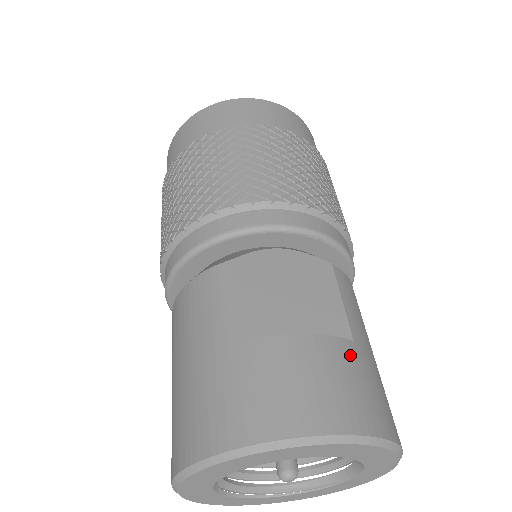
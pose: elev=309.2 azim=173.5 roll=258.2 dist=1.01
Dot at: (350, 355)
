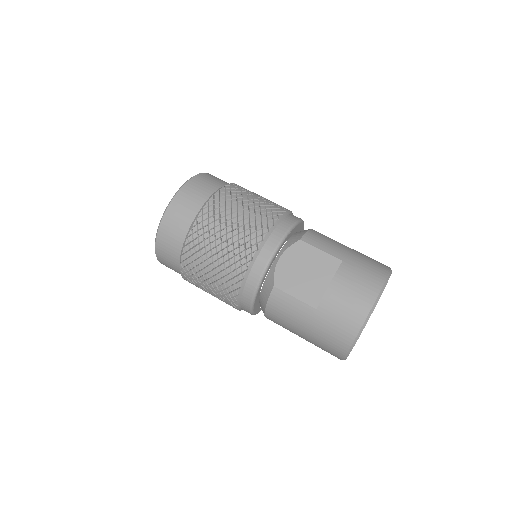
Dot at: (348, 269)
